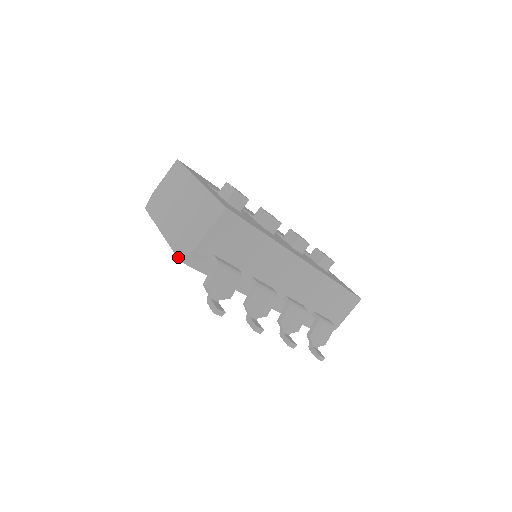
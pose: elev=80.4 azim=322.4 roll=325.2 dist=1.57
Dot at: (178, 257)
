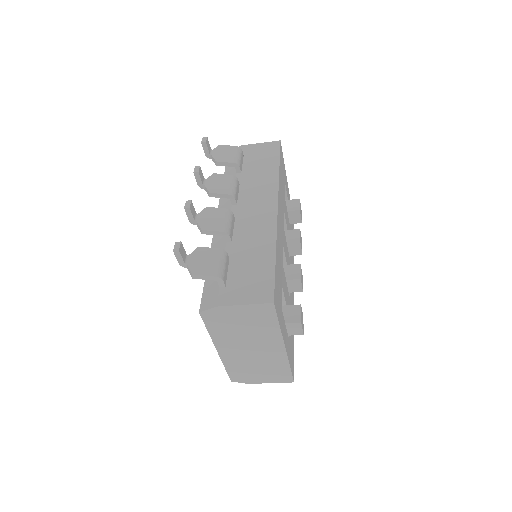
Dot at: (231, 379)
